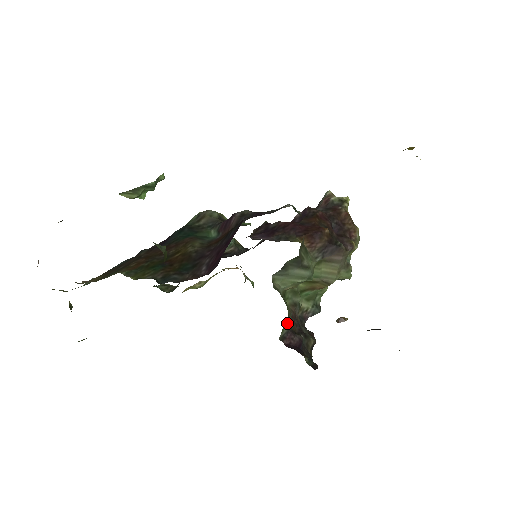
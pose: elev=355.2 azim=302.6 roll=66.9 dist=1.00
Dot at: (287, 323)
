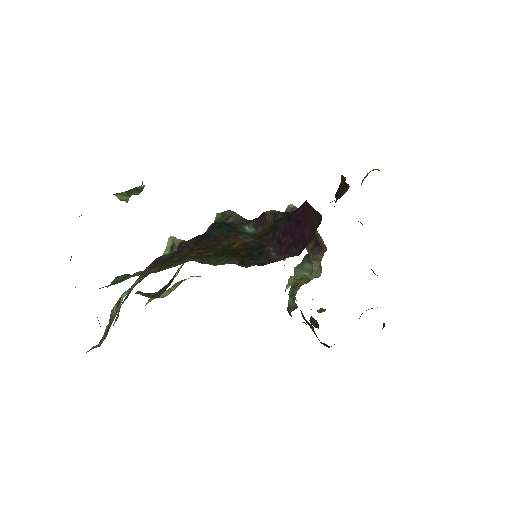
Dot at: occluded
